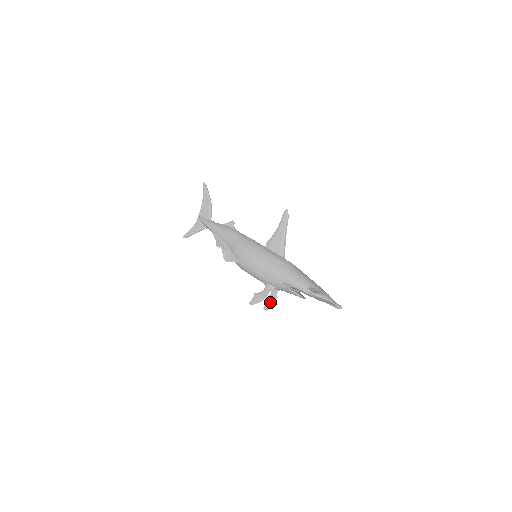
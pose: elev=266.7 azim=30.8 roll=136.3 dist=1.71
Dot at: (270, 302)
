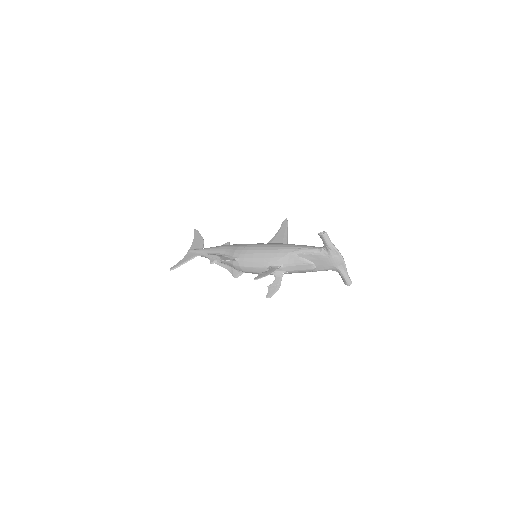
Dot at: (274, 288)
